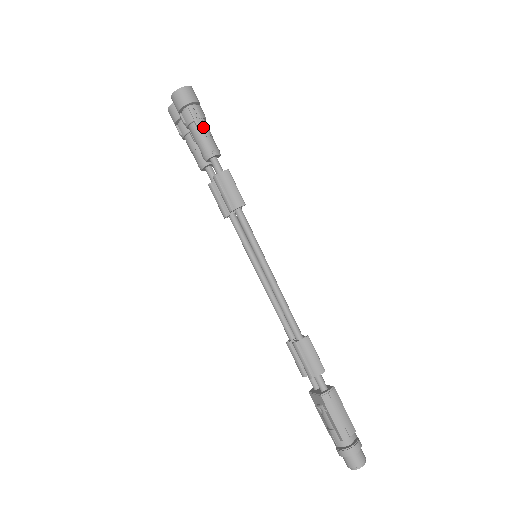
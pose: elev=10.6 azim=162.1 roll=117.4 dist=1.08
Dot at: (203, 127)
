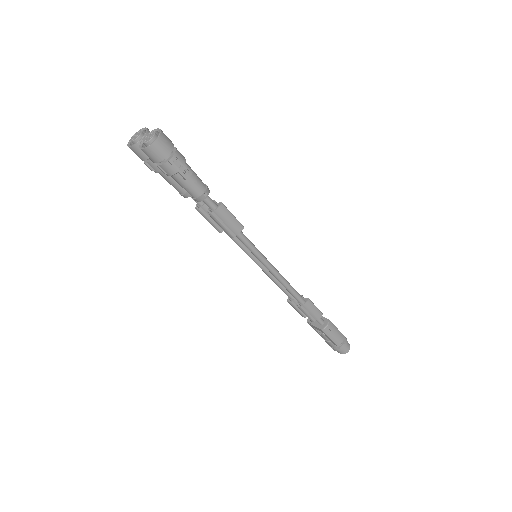
Dot at: (190, 176)
